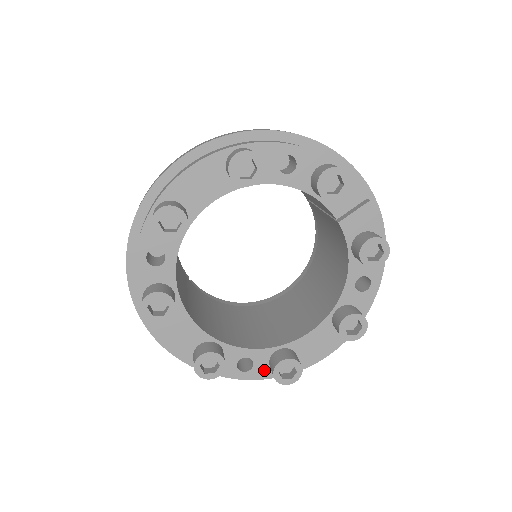
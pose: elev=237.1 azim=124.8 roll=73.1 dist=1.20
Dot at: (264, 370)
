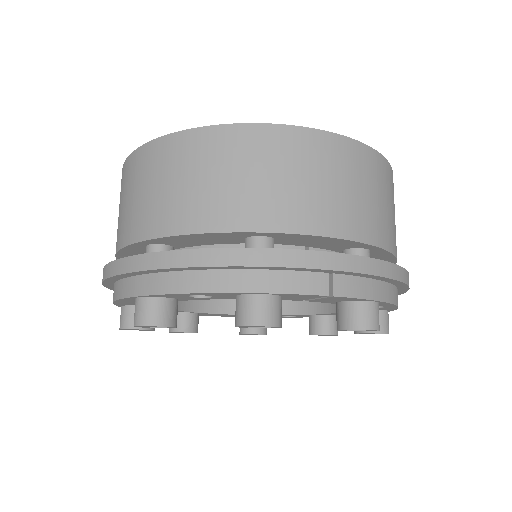
Dot at: occluded
